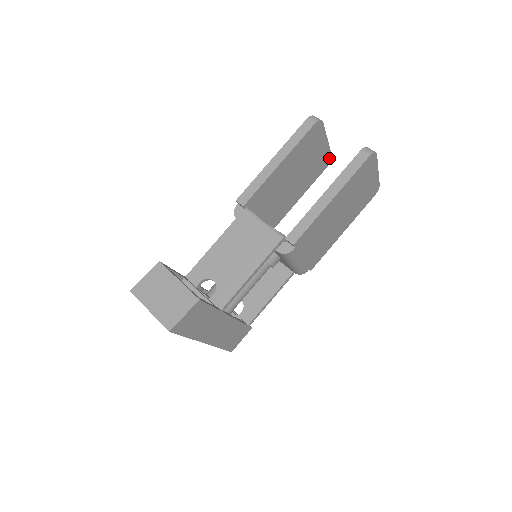
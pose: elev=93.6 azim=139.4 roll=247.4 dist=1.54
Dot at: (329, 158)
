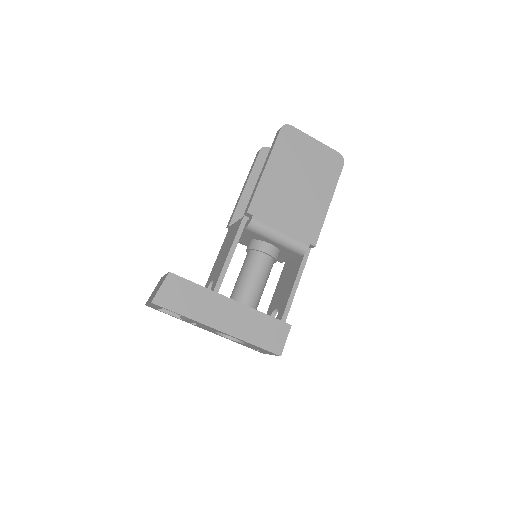
Dot at: occluded
